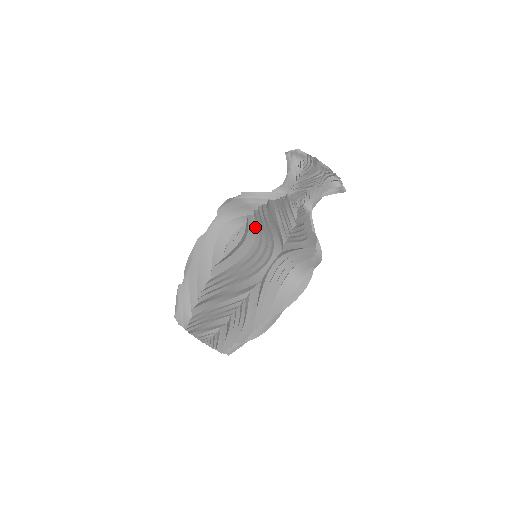
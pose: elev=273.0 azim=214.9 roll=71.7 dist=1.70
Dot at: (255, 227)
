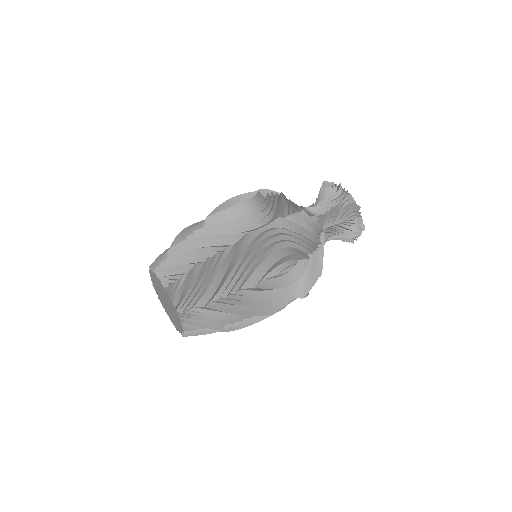
Dot at: (262, 202)
